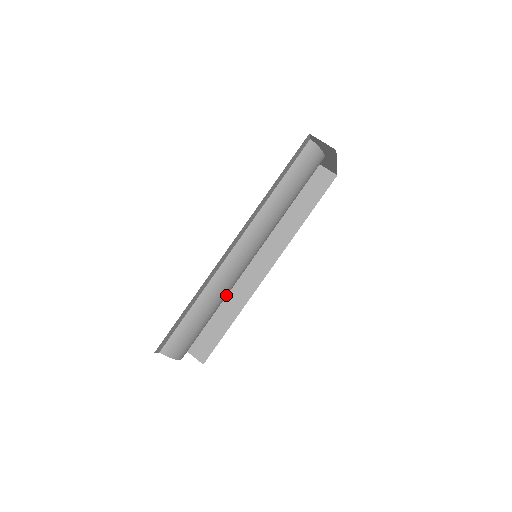
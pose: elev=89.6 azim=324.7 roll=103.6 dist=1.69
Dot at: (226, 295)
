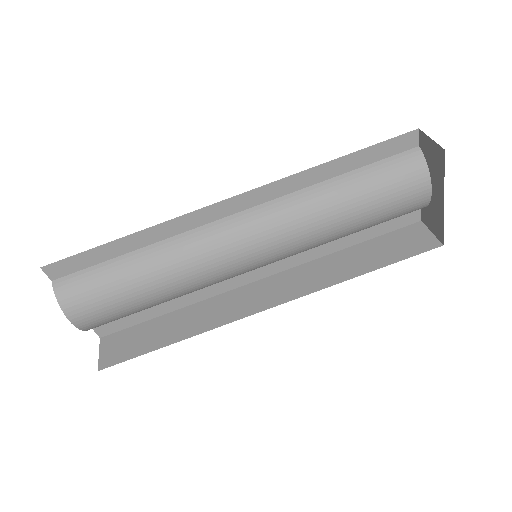
Dot at: (185, 282)
